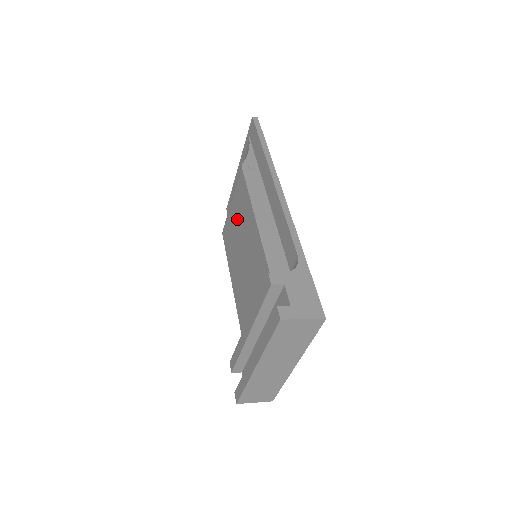
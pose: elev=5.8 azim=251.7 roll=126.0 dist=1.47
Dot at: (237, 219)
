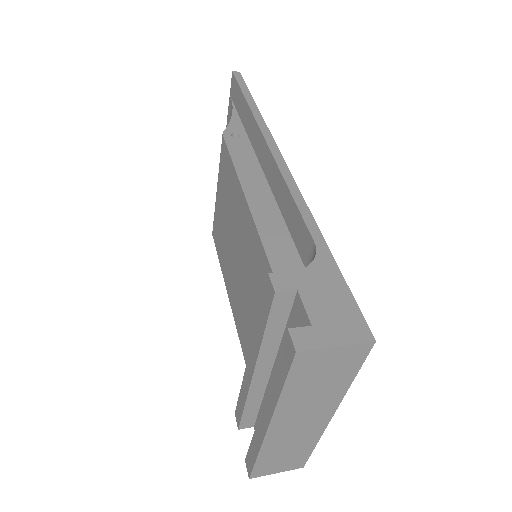
Dot at: (225, 209)
